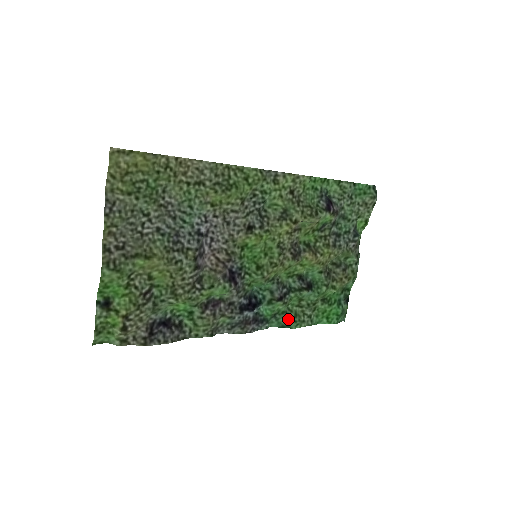
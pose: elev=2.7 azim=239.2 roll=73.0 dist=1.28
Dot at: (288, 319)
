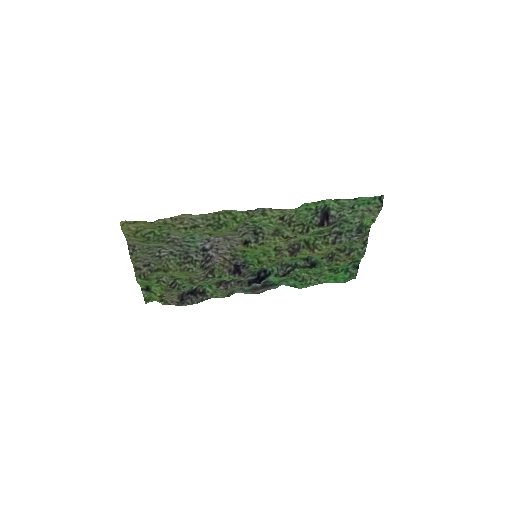
Dot at: (296, 282)
